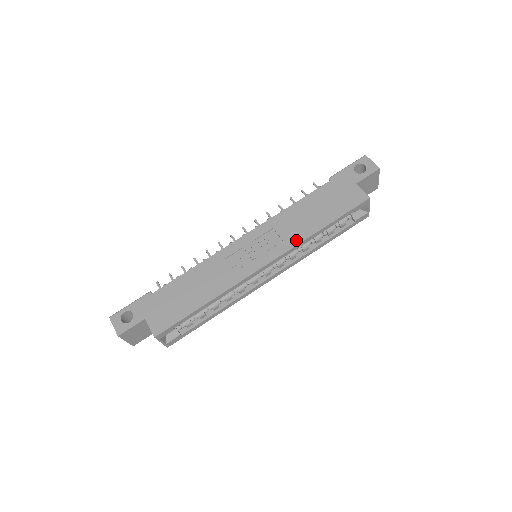
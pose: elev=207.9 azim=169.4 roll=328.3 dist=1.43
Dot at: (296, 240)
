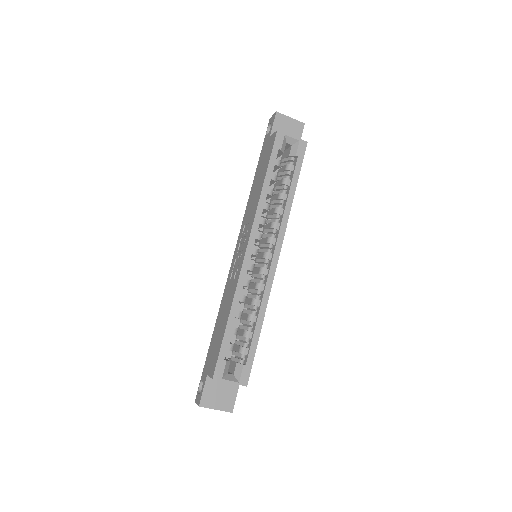
Dot at: (254, 211)
